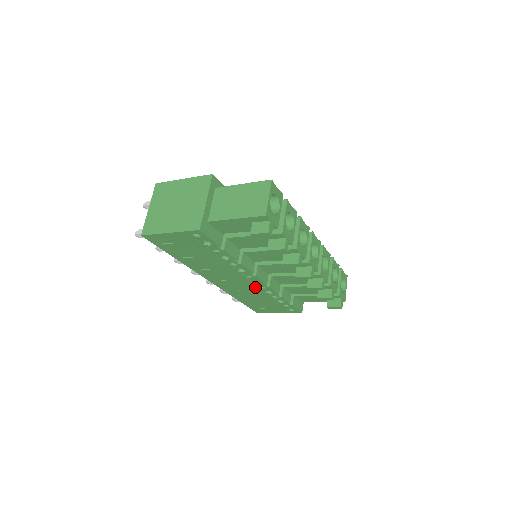
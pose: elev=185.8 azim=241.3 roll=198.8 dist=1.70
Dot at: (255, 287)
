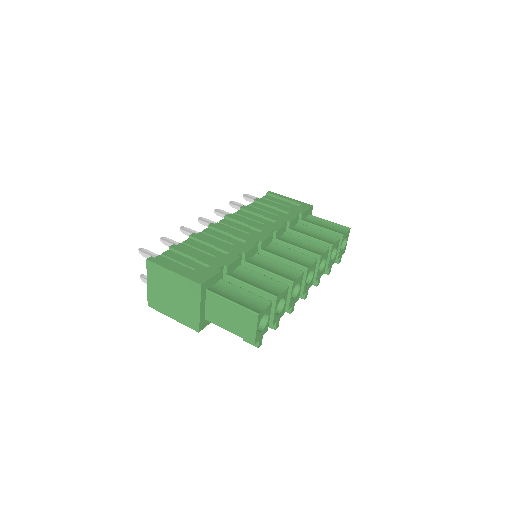
Dot at: occluded
